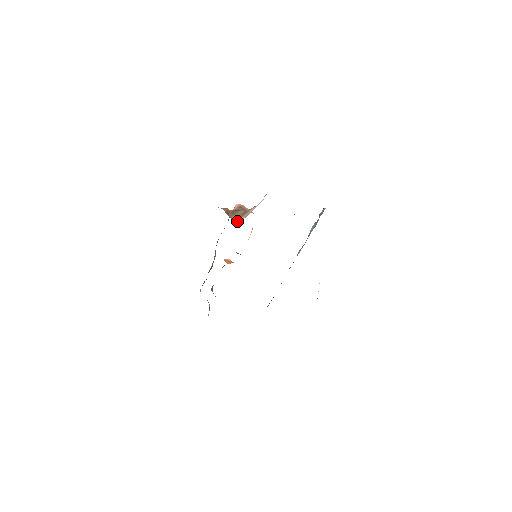
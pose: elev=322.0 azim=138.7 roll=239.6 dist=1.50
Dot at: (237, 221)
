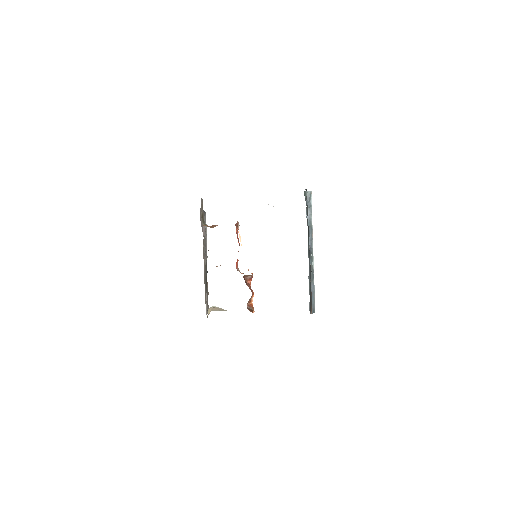
Dot at: occluded
